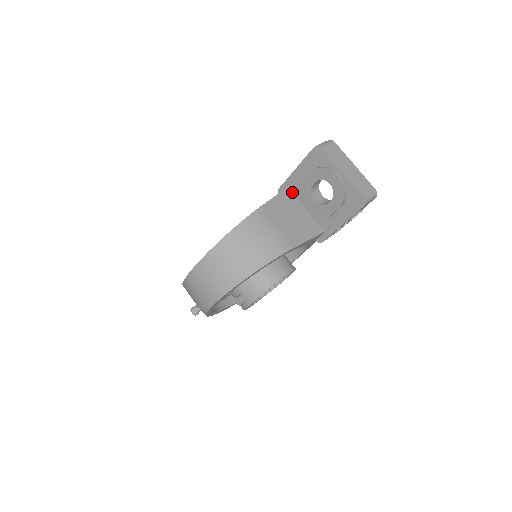
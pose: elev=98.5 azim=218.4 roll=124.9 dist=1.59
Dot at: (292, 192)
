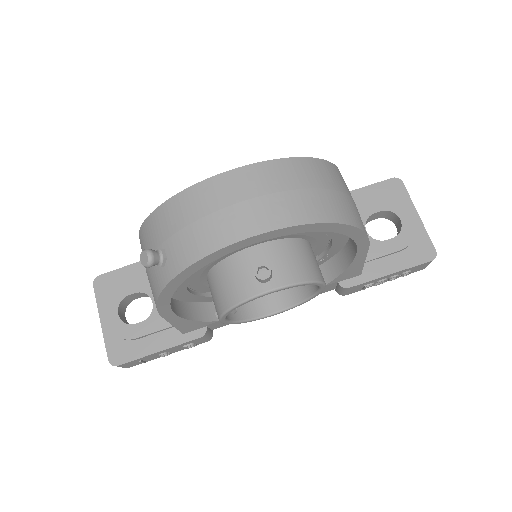
Dot at: occluded
